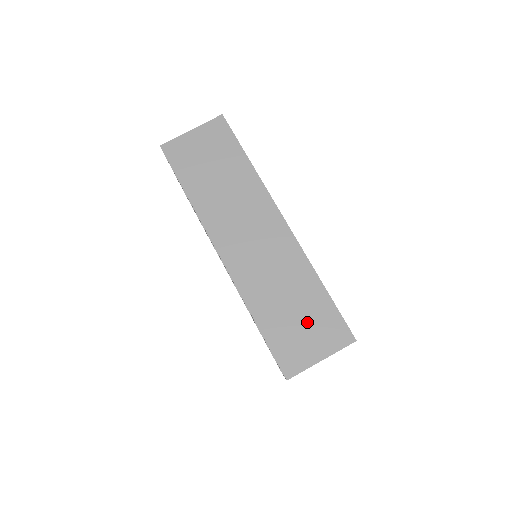
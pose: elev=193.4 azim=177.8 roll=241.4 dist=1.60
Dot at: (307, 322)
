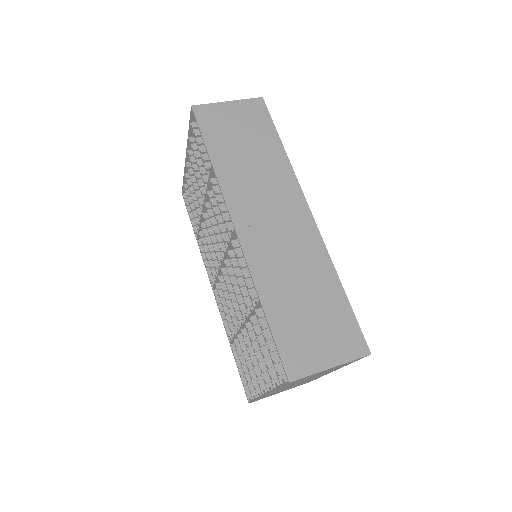
Dot at: (321, 322)
